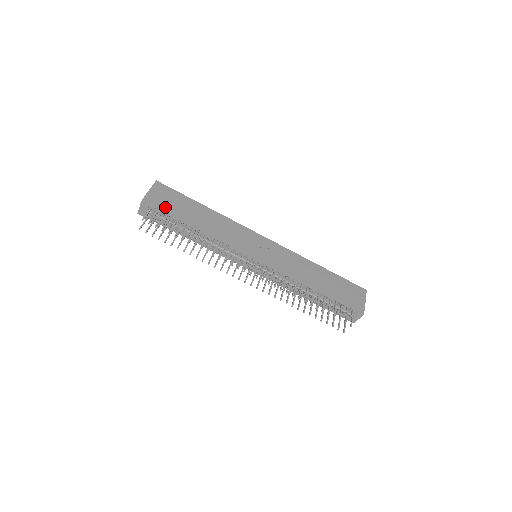
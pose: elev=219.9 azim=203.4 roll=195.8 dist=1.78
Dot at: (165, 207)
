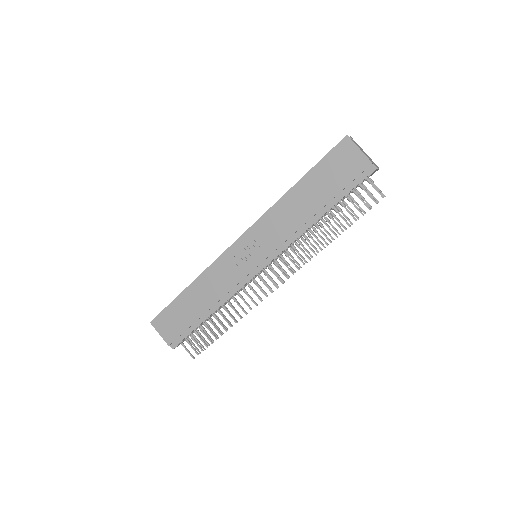
Dot at: (182, 333)
